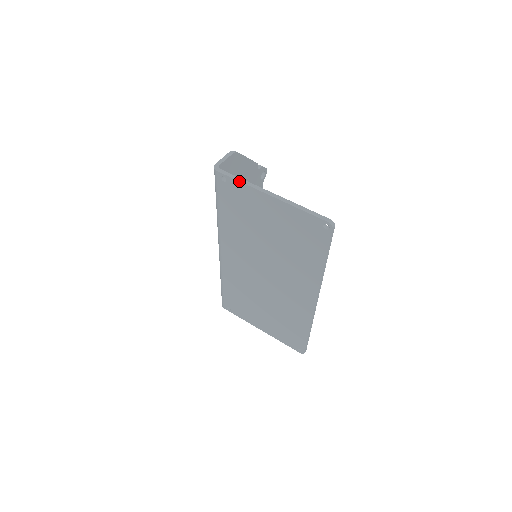
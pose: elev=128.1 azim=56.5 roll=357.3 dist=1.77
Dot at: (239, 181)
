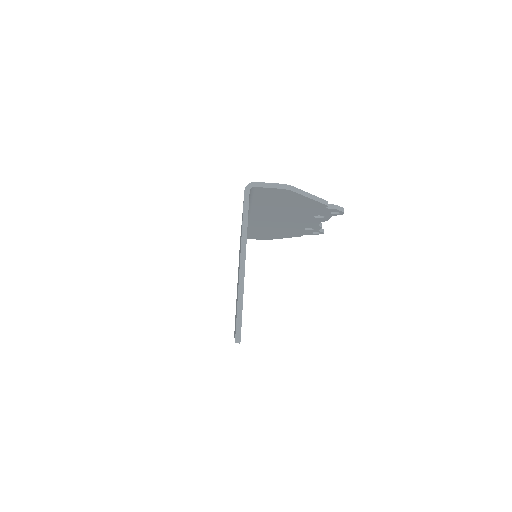
Dot at: (243, 220)
